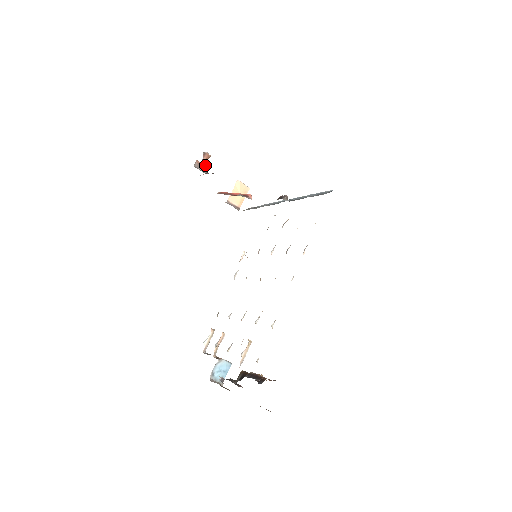
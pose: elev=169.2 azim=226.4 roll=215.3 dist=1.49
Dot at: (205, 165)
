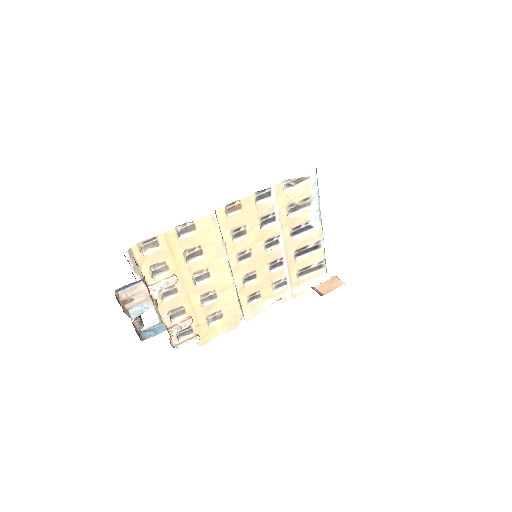
Dot at: occluded
